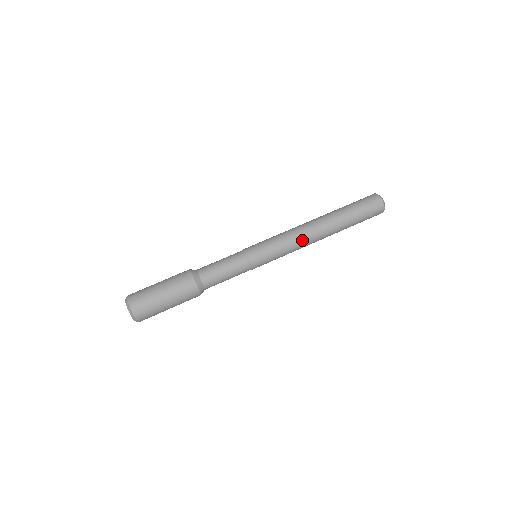
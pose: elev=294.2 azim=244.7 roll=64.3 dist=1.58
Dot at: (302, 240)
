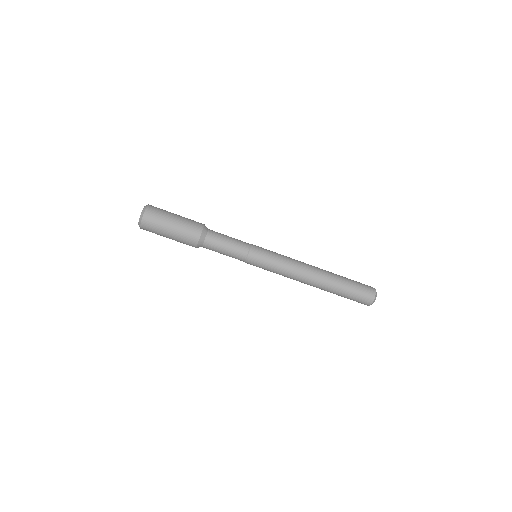
Dot at: (294, 278)
